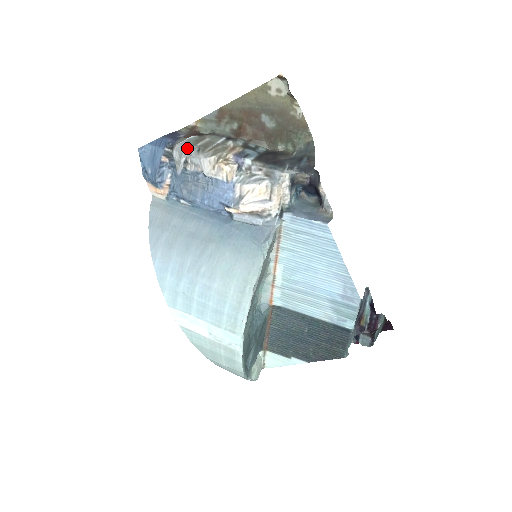
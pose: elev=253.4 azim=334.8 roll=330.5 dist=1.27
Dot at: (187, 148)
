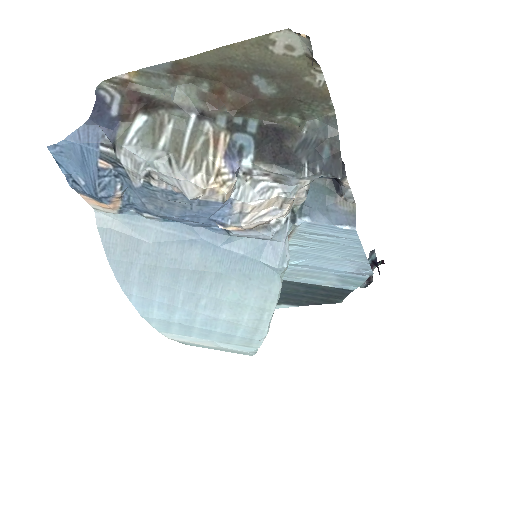
Dot at: (147, 156)
